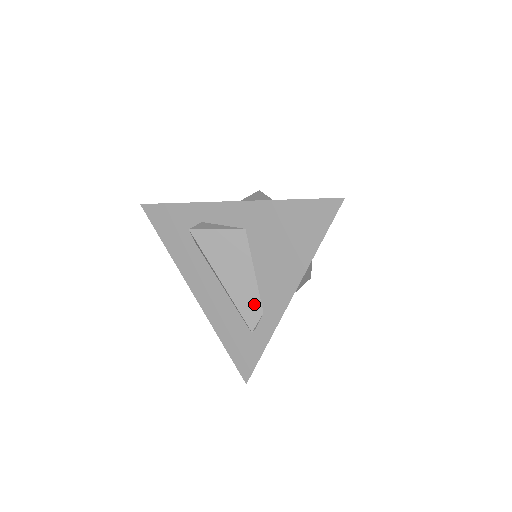
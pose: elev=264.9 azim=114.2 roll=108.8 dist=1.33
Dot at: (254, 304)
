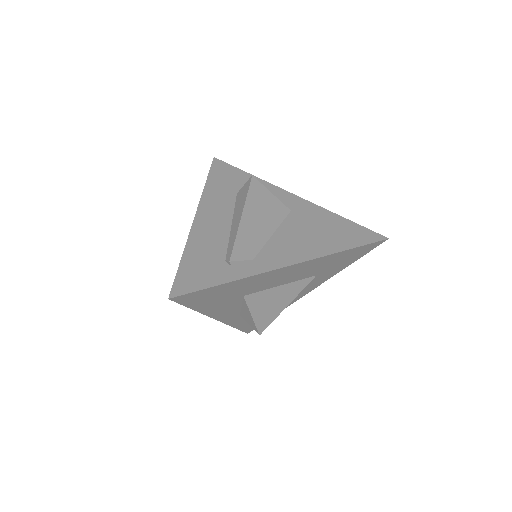
Dot at: (252, 248)
